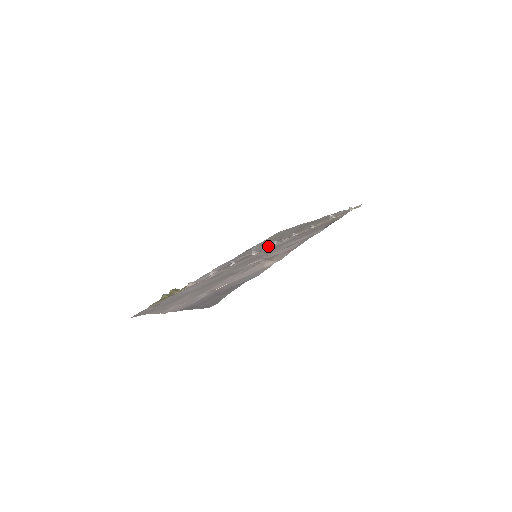
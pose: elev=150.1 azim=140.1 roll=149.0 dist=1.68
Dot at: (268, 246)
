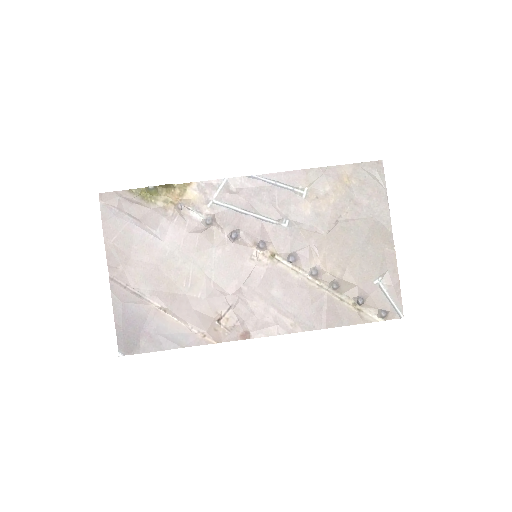
Dot at: (289, 244)
